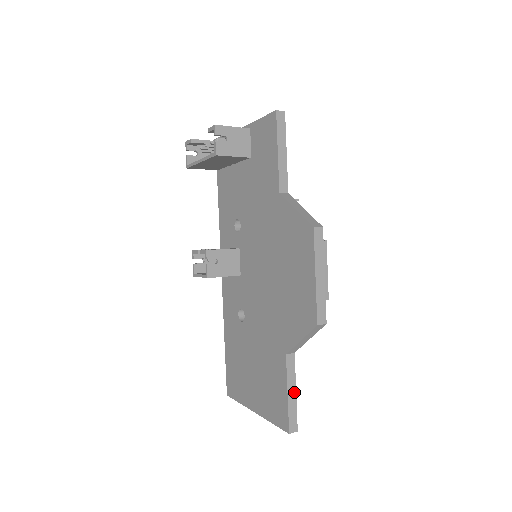
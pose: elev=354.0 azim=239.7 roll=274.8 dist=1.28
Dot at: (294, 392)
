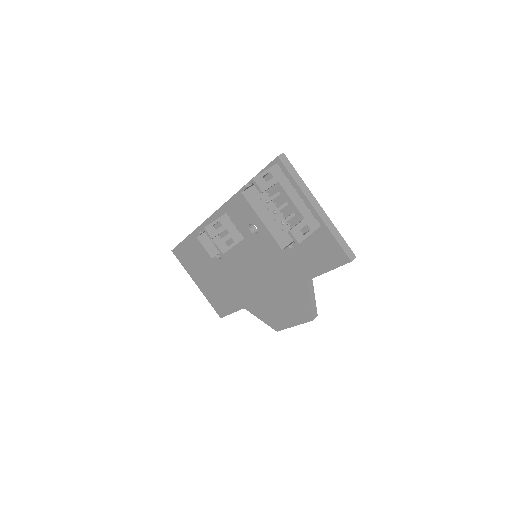
Dot at: occluded
